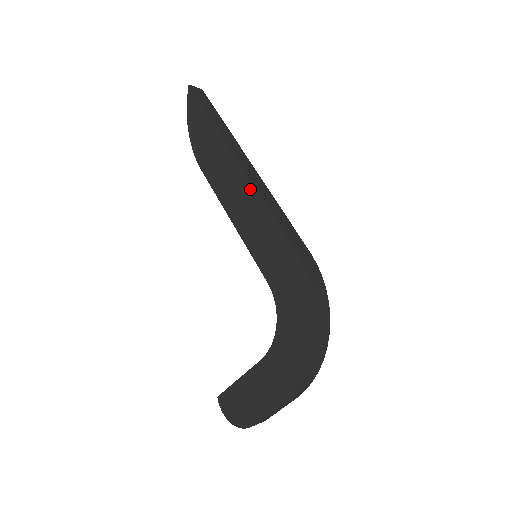
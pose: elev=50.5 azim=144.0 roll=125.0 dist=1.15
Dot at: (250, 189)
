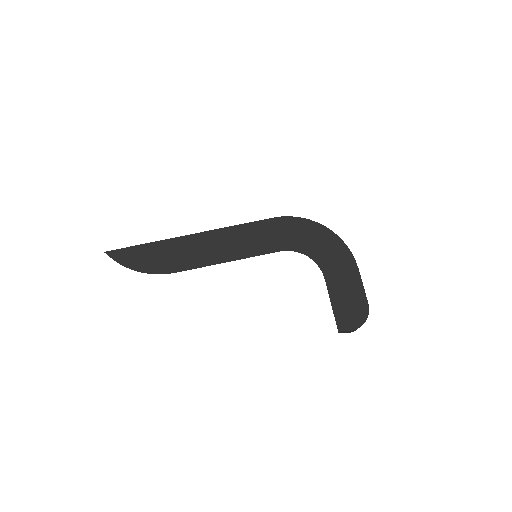
Dot at: (215, 233)
